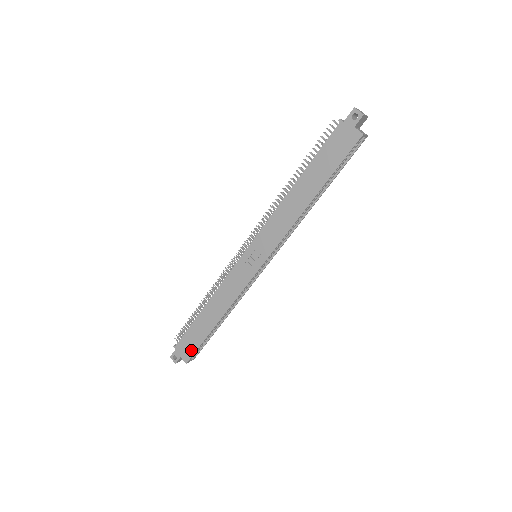
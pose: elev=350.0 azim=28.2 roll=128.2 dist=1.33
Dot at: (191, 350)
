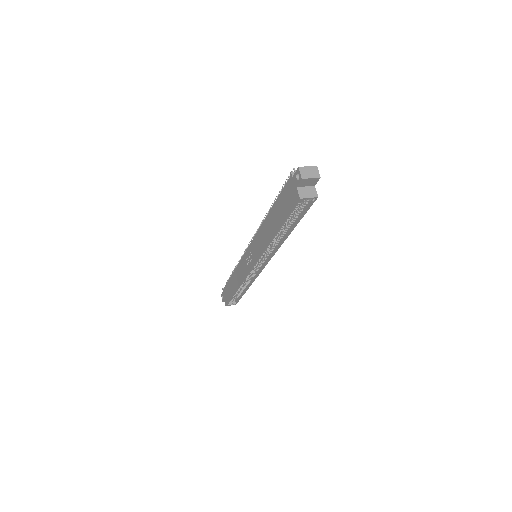
Dot at: (227, 299)
